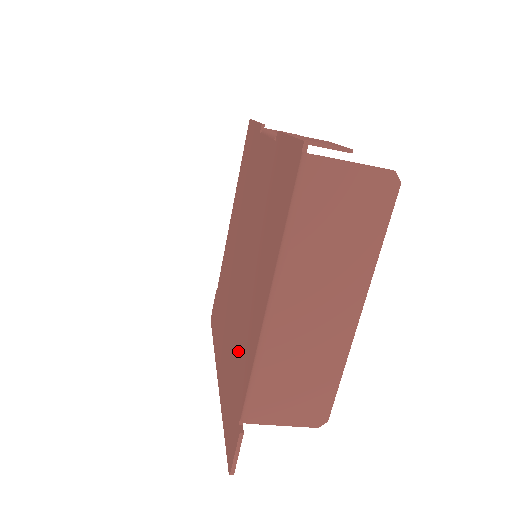
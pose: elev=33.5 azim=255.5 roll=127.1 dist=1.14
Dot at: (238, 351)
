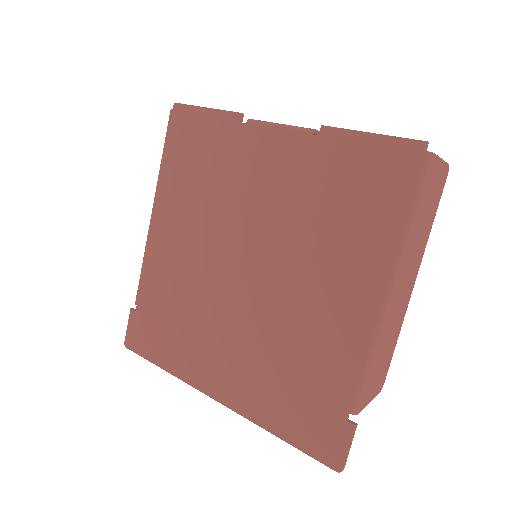
Dot at: (298, 355)
